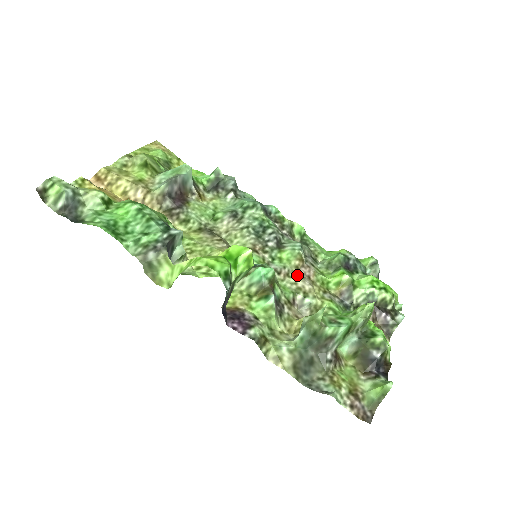
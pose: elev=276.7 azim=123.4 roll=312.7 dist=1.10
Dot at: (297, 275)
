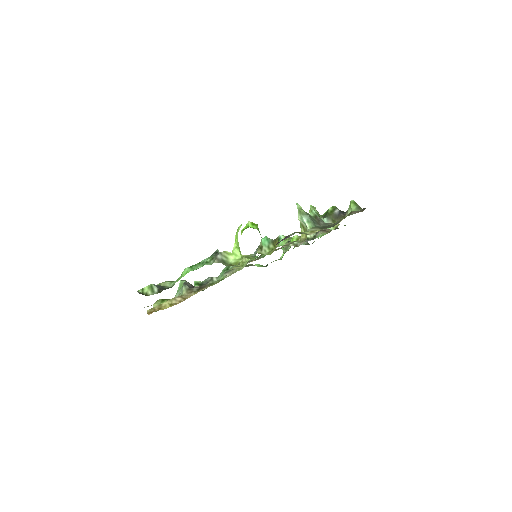
Dot at: occluded
